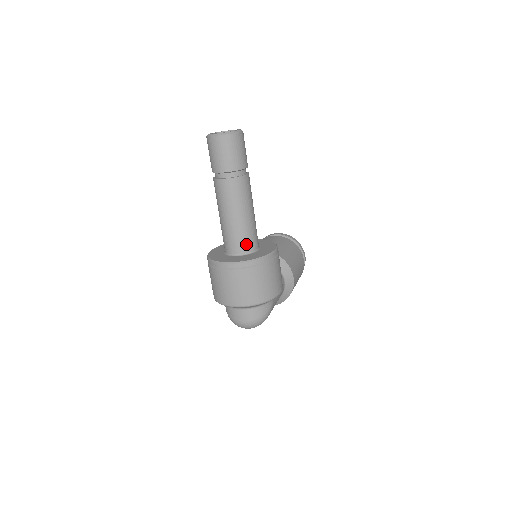
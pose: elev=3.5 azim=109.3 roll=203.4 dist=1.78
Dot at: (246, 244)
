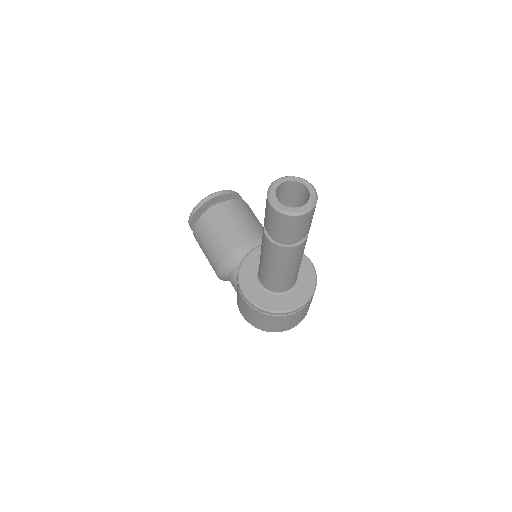
Dot at: occluded
